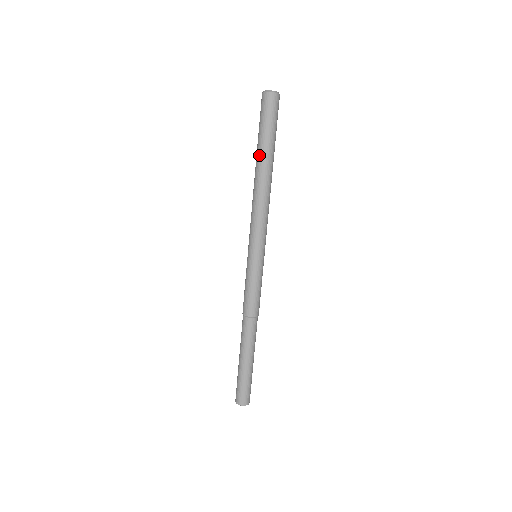
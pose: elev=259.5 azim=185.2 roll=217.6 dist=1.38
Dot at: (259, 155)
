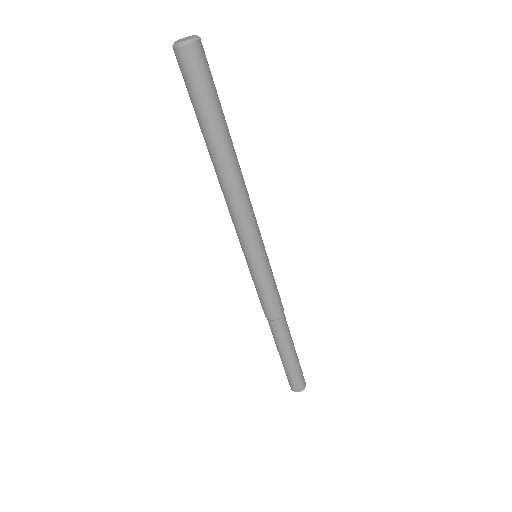
Dot at: occluded
